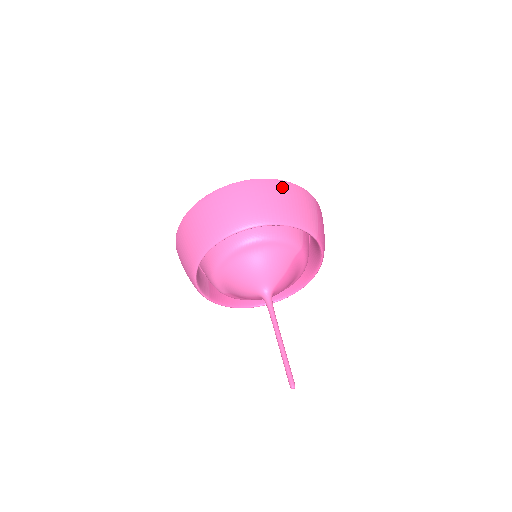
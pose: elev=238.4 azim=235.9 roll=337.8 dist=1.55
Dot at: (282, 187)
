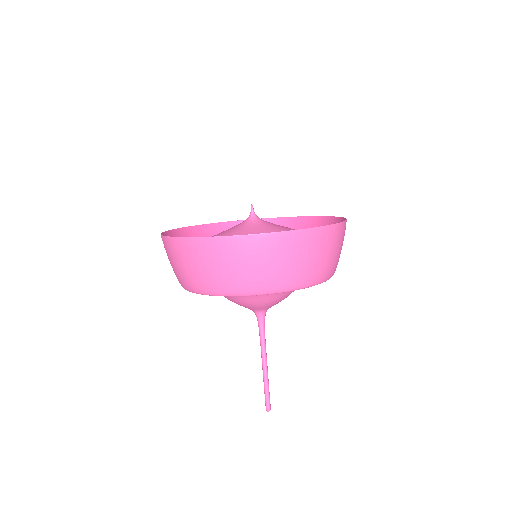
Dot at: (334, 235)
